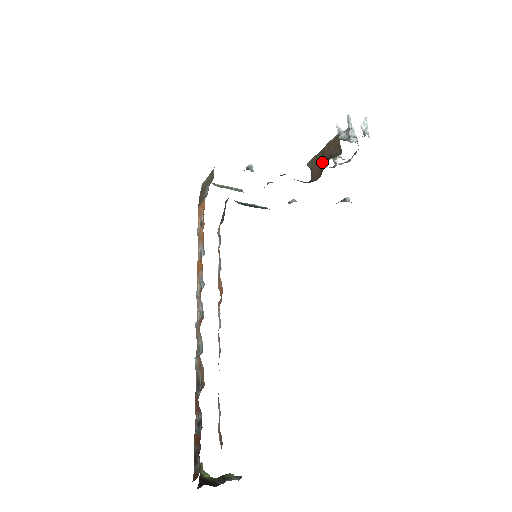
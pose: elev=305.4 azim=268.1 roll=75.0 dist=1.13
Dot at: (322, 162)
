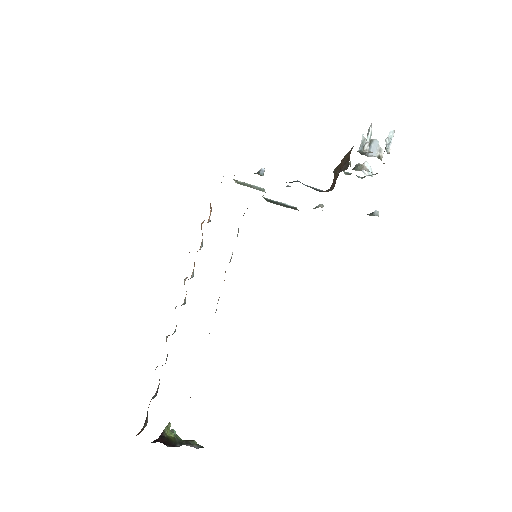
Dot at: occluded
